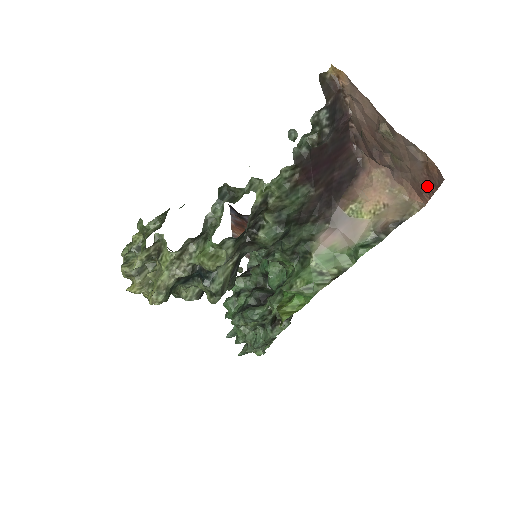
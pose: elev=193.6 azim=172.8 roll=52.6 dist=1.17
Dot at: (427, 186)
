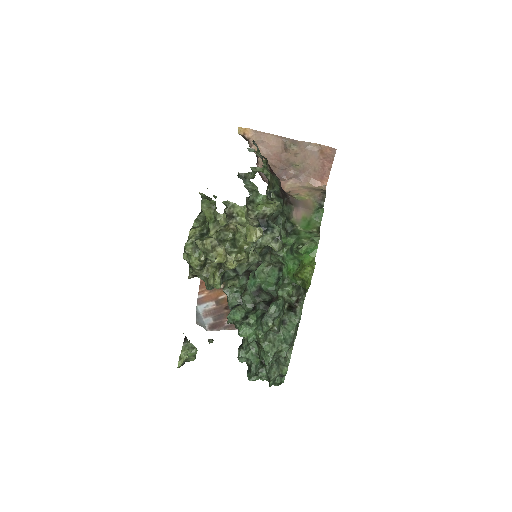
Dot at: (325, 167)
